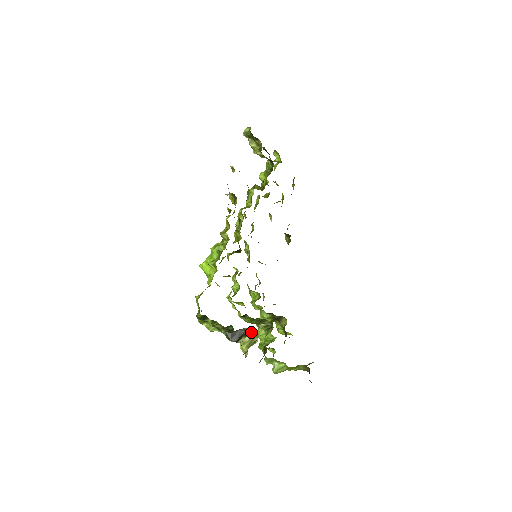
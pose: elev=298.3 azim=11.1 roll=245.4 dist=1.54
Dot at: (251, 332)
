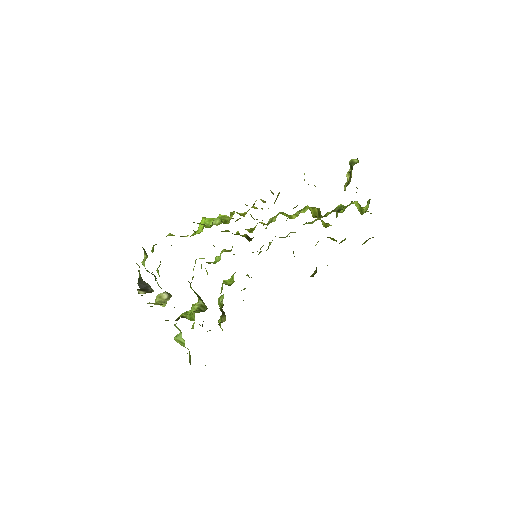
Dot at: (171, 296)
